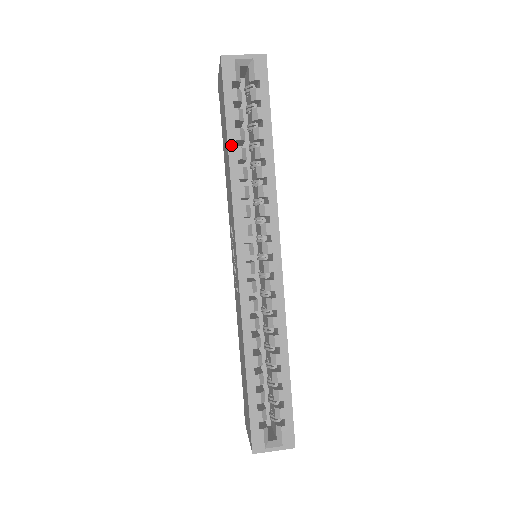
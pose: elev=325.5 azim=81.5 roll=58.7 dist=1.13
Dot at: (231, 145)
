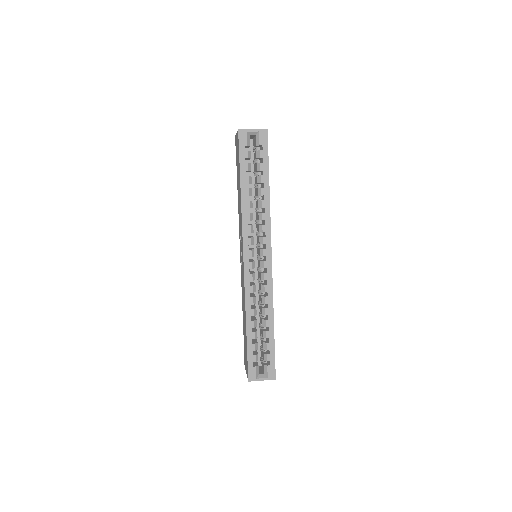
Dot at: (243, 187)
